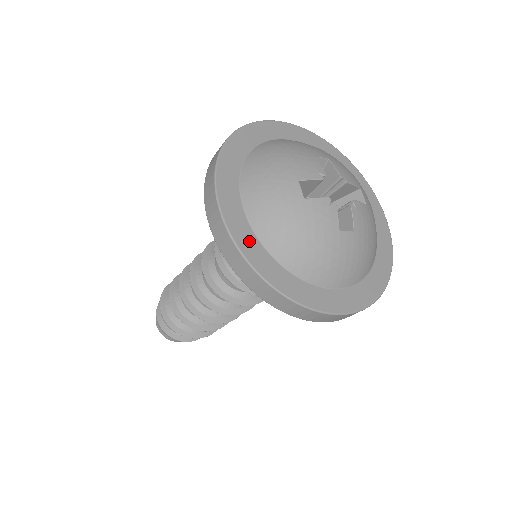
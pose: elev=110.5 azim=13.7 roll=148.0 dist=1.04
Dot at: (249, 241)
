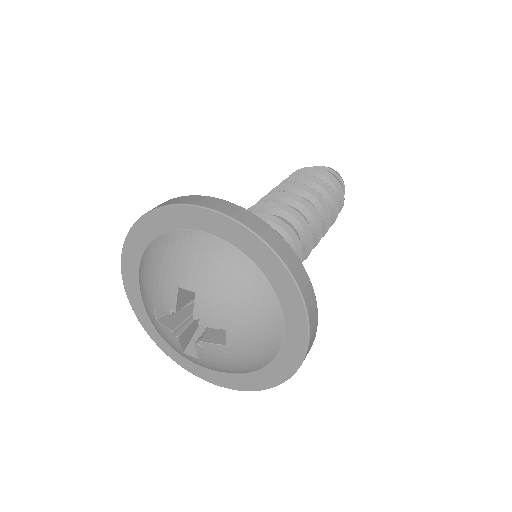
Dot at: (141, 309)
